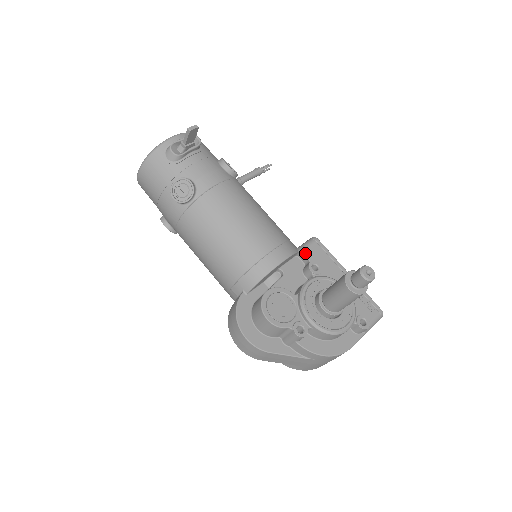
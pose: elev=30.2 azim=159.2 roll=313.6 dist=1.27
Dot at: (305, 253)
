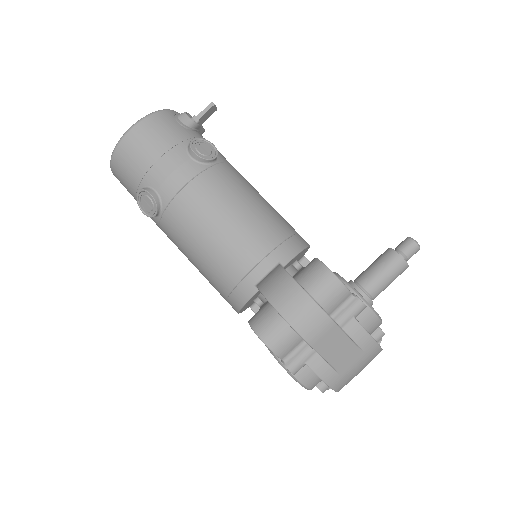
Dot at: occluded
